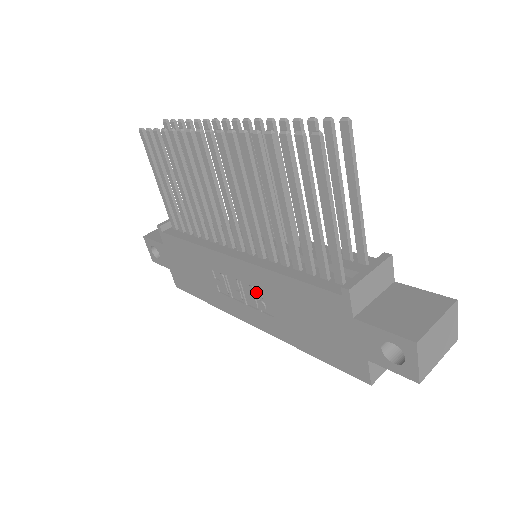
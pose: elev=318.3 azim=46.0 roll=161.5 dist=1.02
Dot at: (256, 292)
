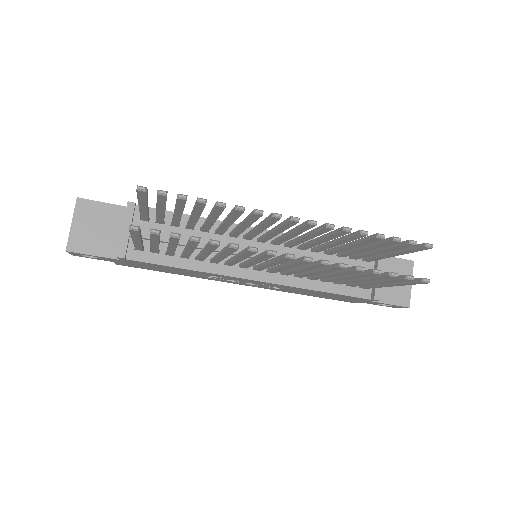
Dot at: (270, 286)
